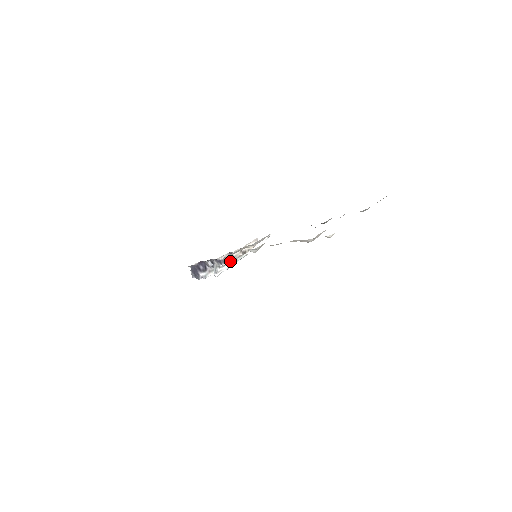
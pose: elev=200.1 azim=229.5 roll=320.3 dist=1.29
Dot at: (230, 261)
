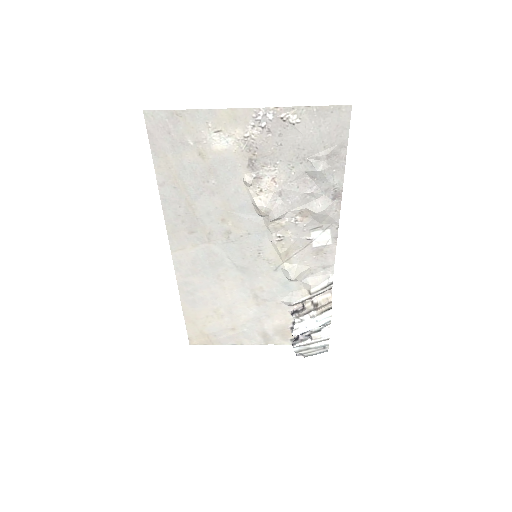
Dot at: (300, 313)
